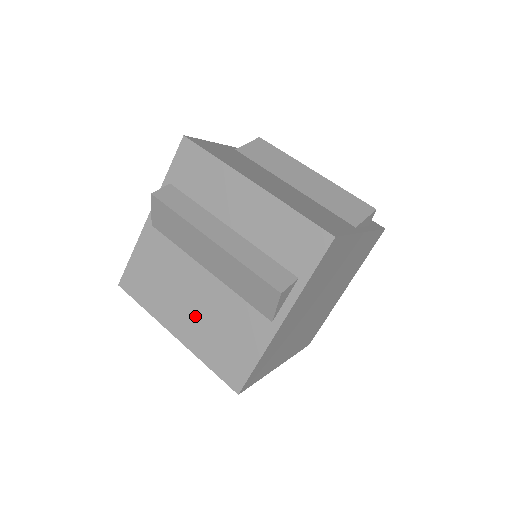
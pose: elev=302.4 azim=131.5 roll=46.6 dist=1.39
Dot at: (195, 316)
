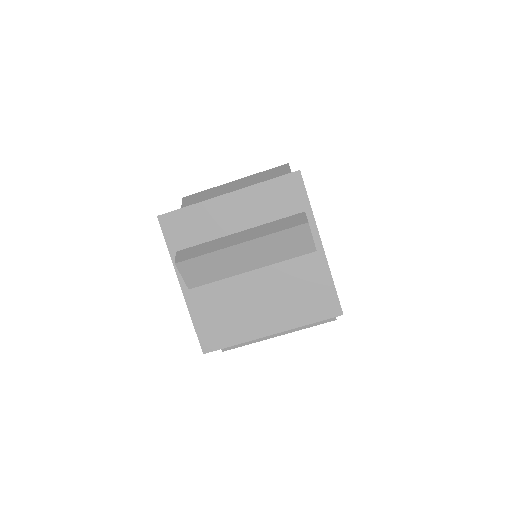
Dot at: occluded
